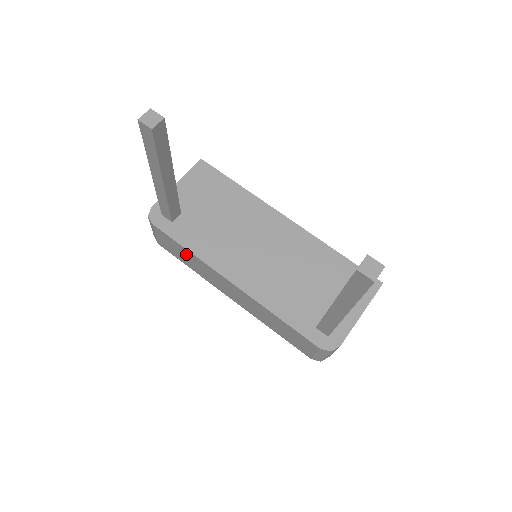
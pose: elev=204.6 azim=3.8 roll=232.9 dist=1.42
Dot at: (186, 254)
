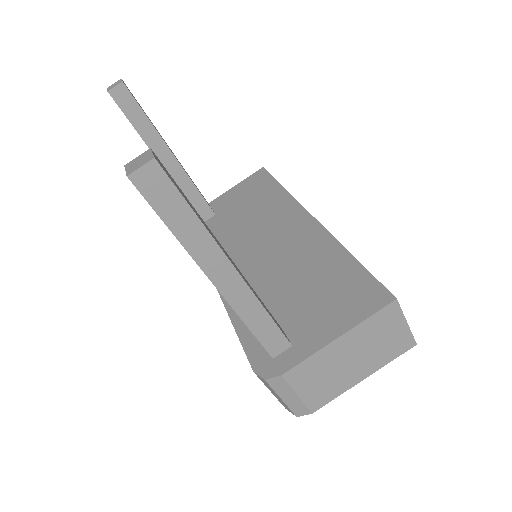
Dot at: occluded
